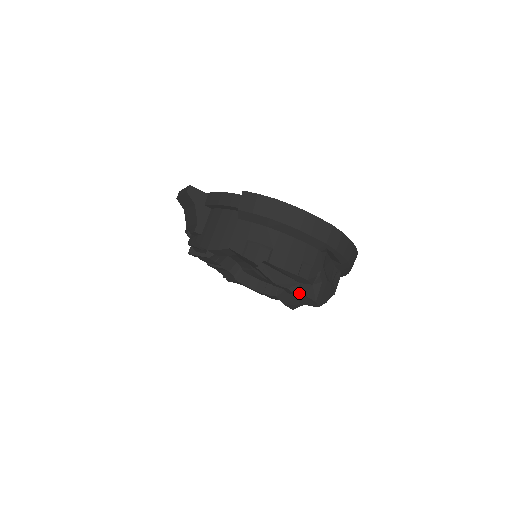
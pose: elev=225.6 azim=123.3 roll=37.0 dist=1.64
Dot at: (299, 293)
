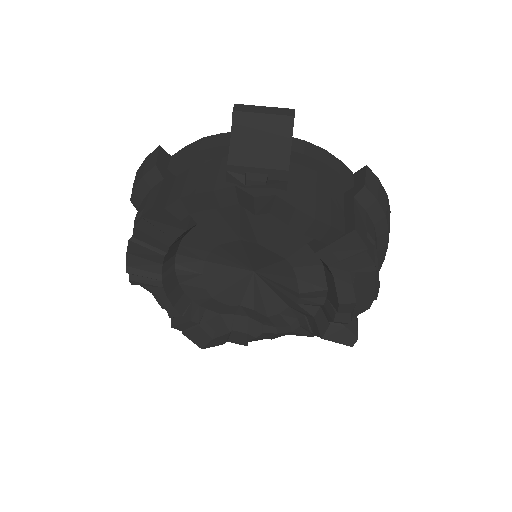
Dot at: (338, 323)
